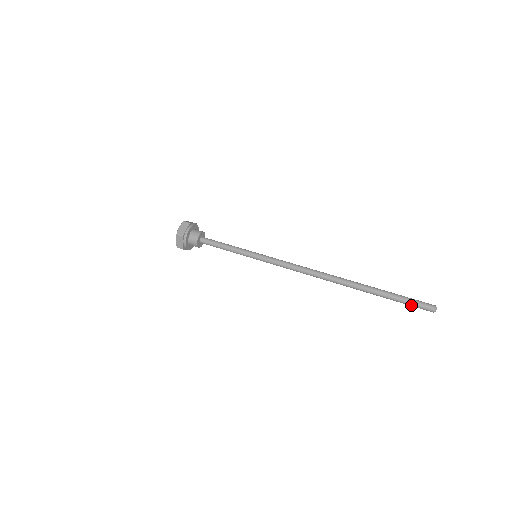
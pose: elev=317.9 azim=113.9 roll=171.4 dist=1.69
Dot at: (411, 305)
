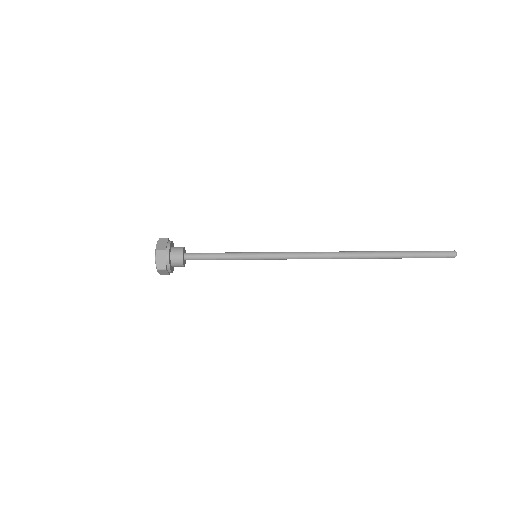
Dot at: occluded
